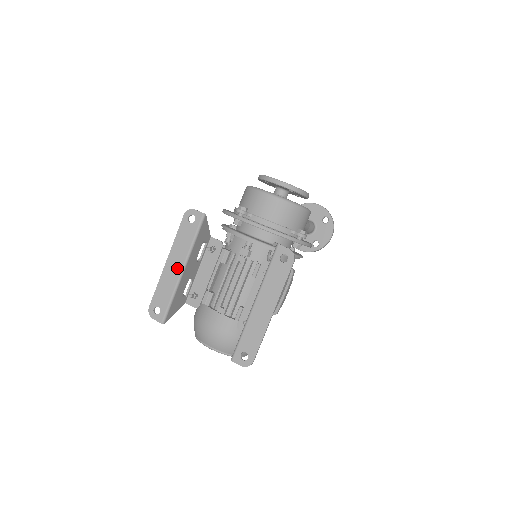
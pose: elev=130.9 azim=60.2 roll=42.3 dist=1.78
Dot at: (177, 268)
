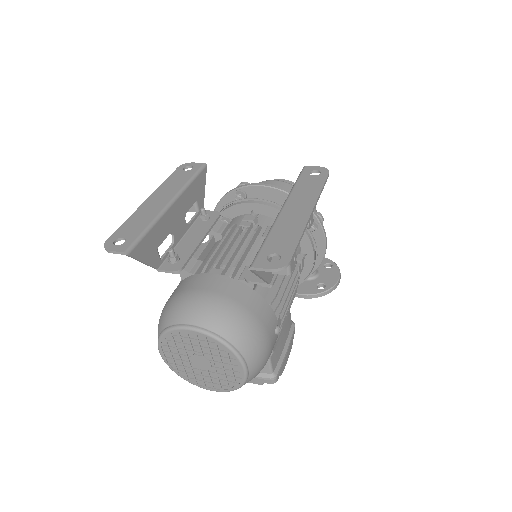
Dot at: (162, 202)
